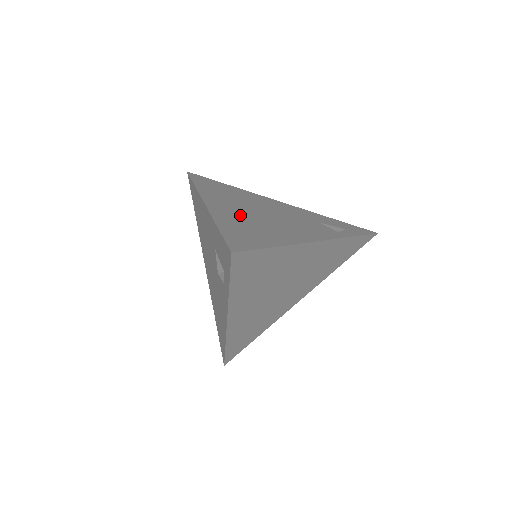
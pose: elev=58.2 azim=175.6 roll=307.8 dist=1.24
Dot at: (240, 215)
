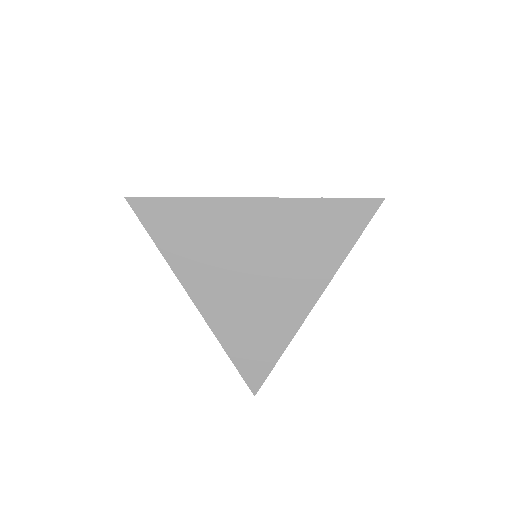
Dot at: occluded
